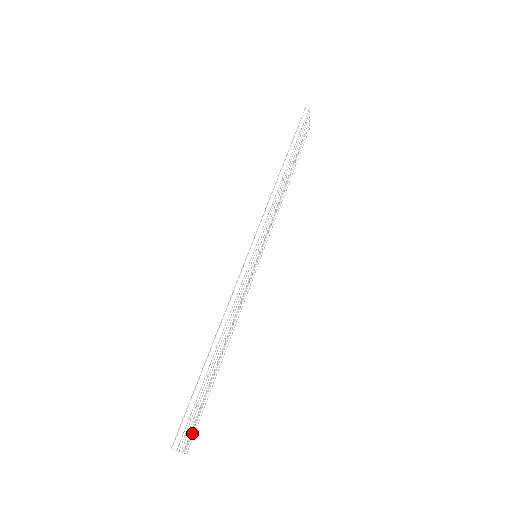
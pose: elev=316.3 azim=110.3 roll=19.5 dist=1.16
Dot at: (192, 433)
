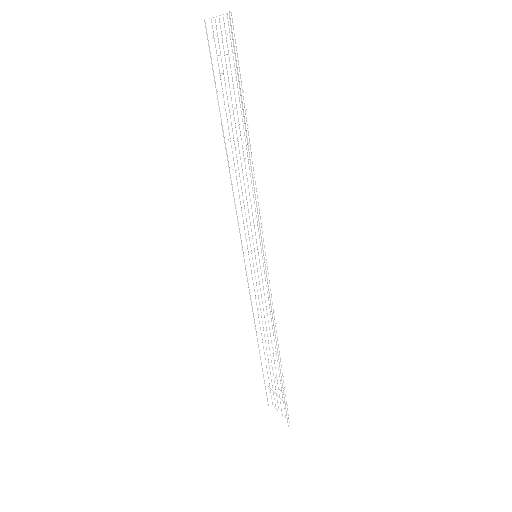
Dot at: occluded
